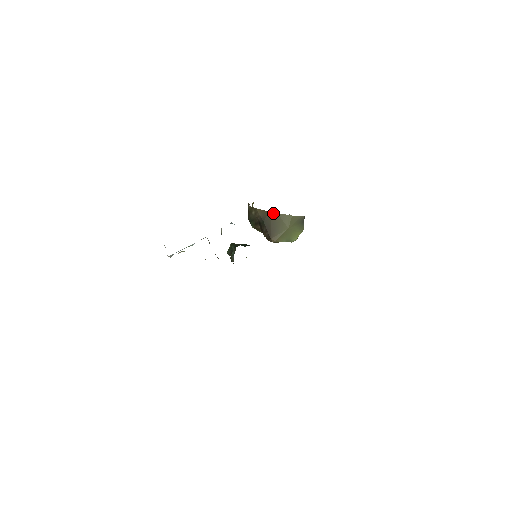
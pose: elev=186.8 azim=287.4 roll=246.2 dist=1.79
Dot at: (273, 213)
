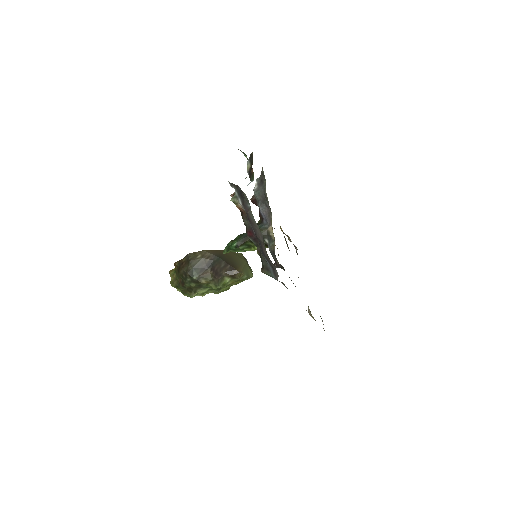
Dot at: occluded
